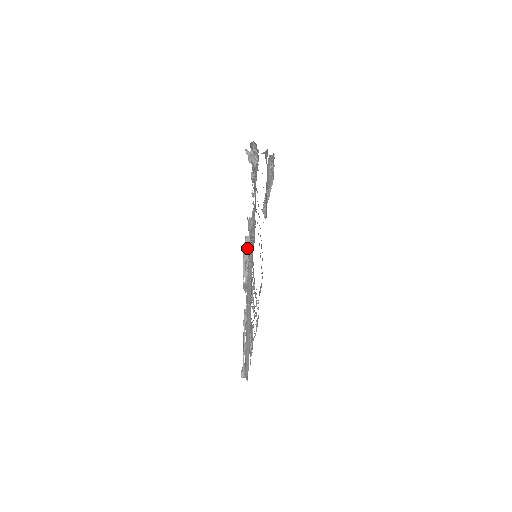
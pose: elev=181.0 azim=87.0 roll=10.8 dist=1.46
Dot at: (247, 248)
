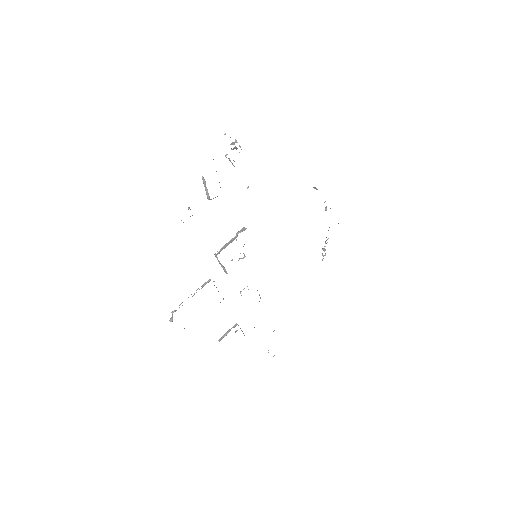
Dot at: (237, 234)
